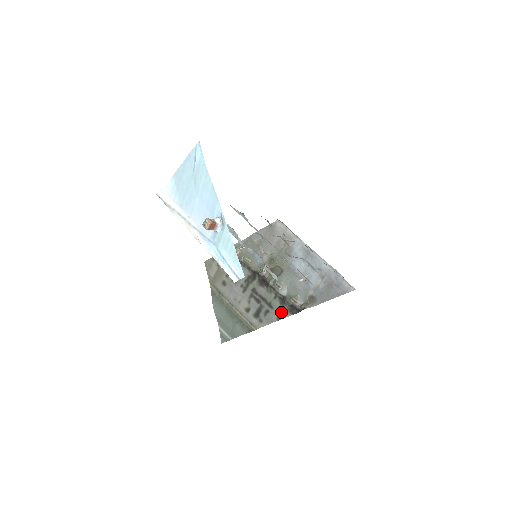
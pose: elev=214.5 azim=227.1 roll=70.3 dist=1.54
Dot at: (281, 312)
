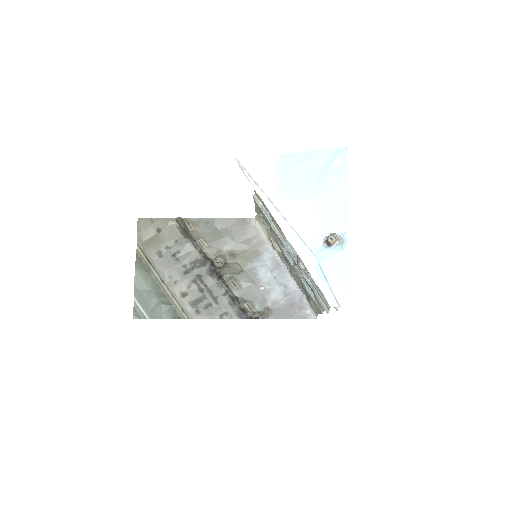
Dot at: (227, 311)
